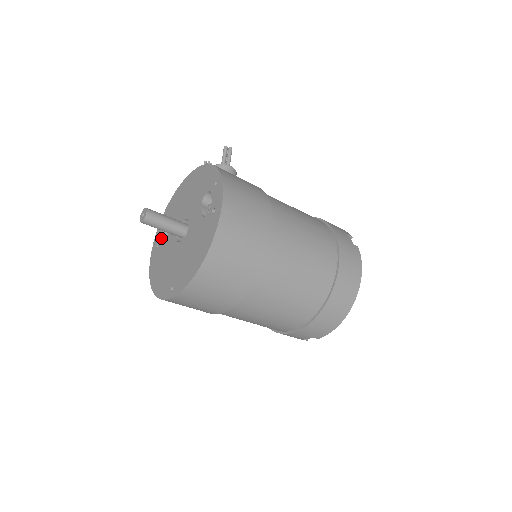
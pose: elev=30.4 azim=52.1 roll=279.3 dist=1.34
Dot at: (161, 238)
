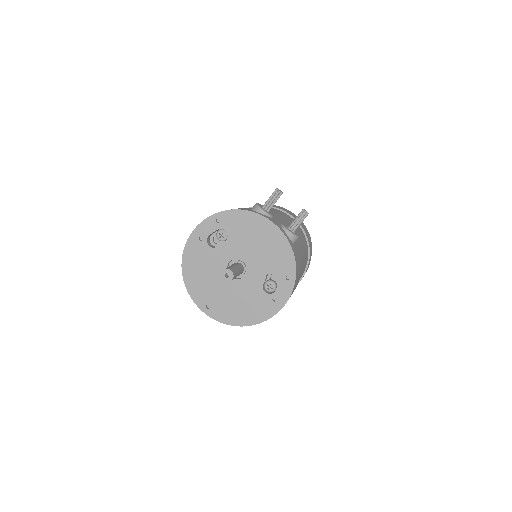
Dot at: (208, 237)
